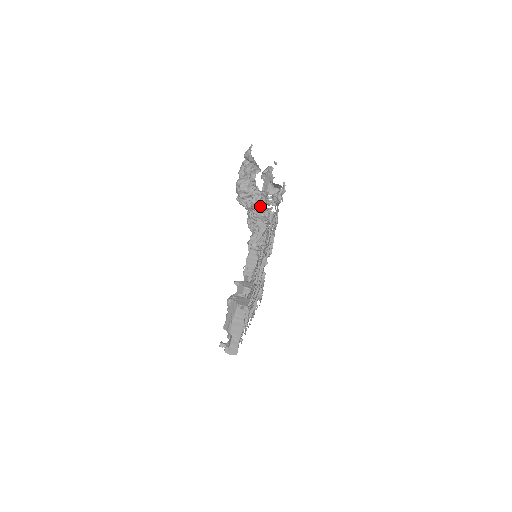
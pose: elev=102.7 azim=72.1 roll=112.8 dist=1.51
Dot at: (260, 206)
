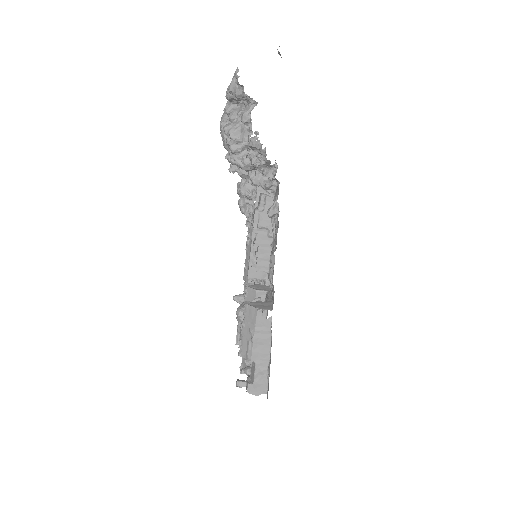
Dot at: occluded
